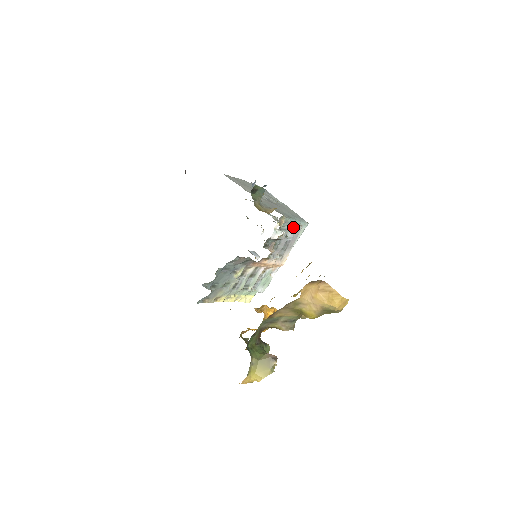
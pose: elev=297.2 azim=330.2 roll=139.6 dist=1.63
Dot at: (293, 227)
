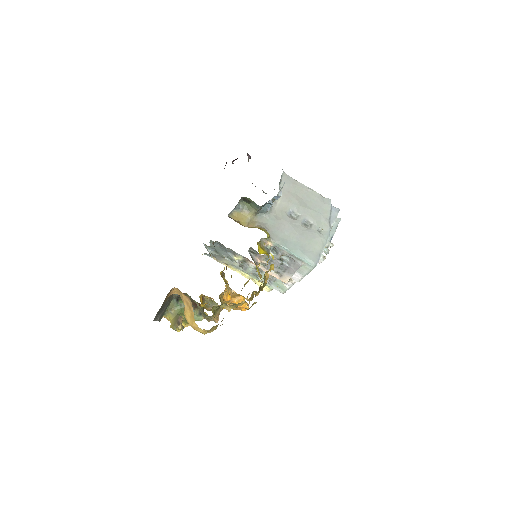
Dot at: (291, 257)
